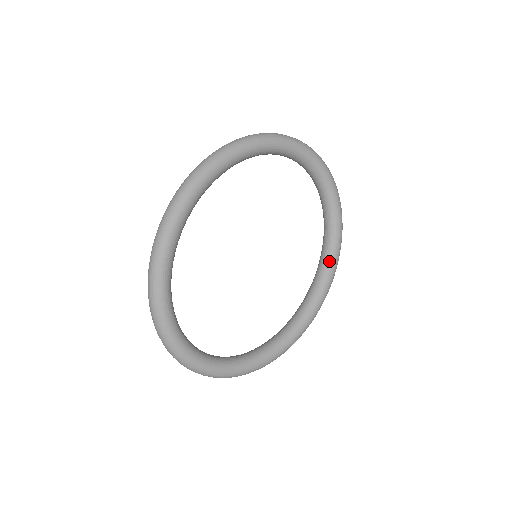
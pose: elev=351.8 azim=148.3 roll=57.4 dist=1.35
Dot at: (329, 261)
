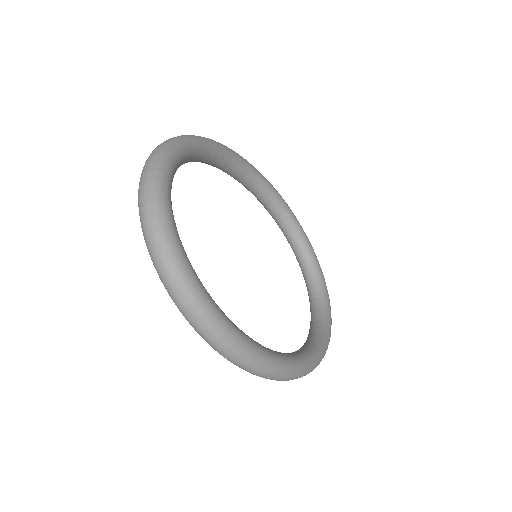
Dot at: (309, 351)
